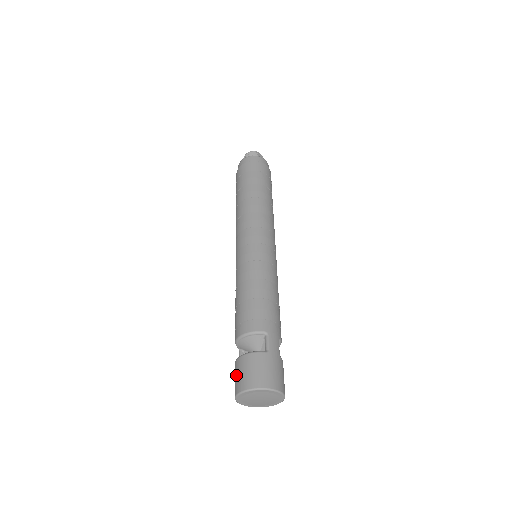
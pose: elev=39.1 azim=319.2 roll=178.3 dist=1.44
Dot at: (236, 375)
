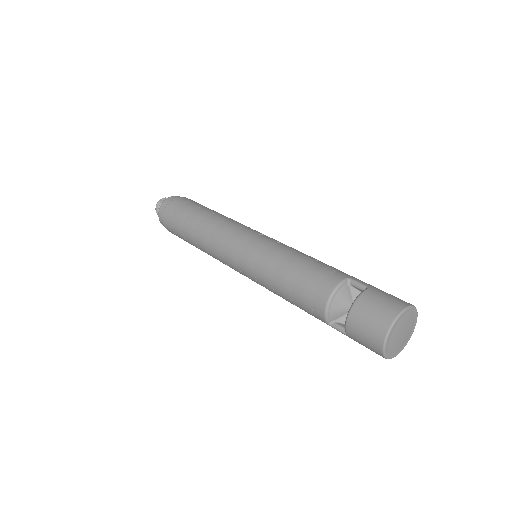
Dot at: (363, 329)
